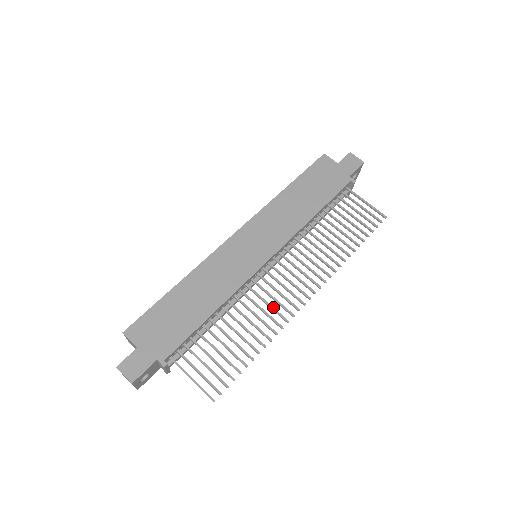
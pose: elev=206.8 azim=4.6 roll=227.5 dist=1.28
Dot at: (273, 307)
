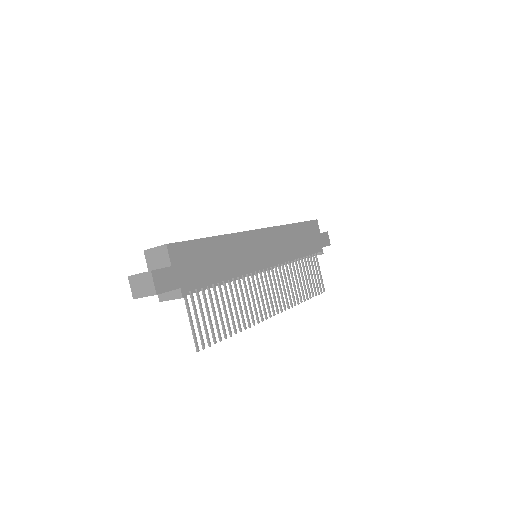
Dot at: occluded
